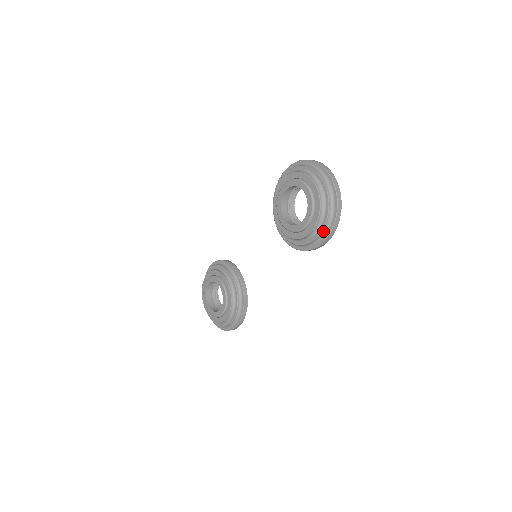
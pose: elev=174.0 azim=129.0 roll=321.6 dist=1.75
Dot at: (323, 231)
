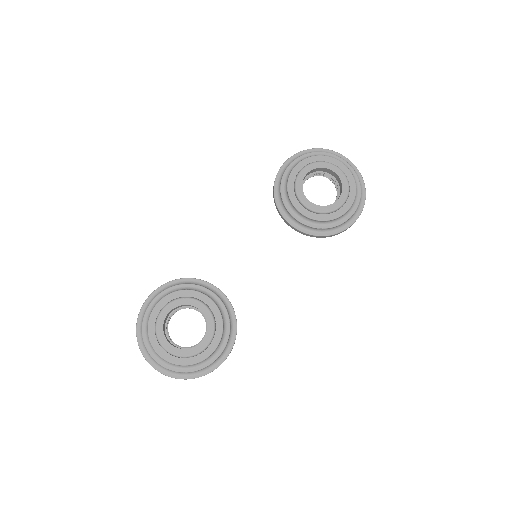
Dot at: (356, 210)
